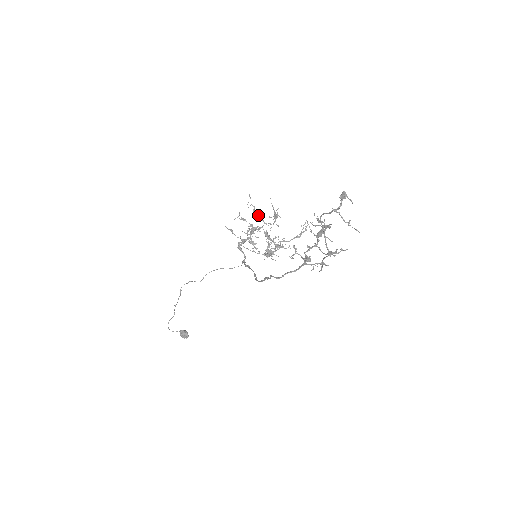
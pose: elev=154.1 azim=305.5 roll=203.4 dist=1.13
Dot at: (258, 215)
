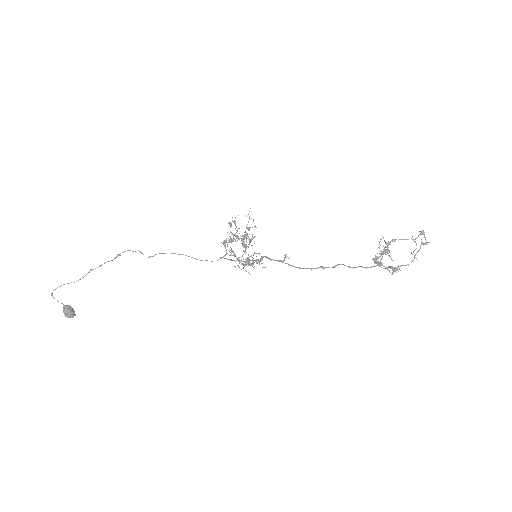
Dot at: (250, 227)
